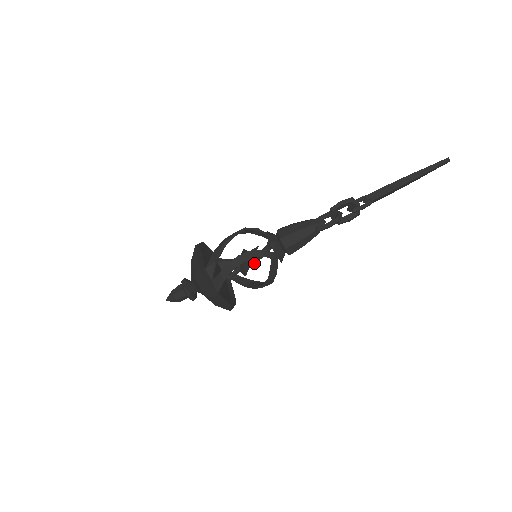
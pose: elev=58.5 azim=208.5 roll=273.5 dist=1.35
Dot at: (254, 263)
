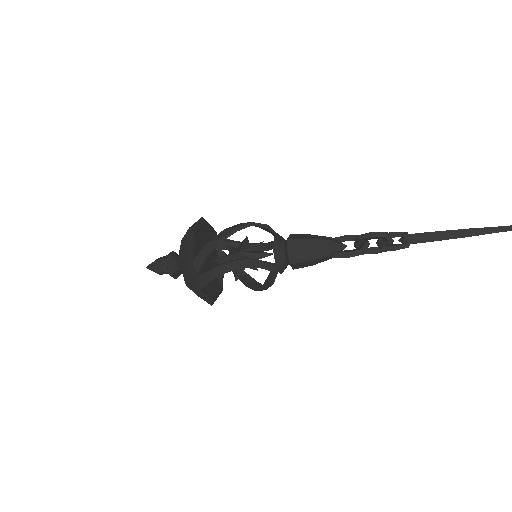
Dot at: (250, 267)
